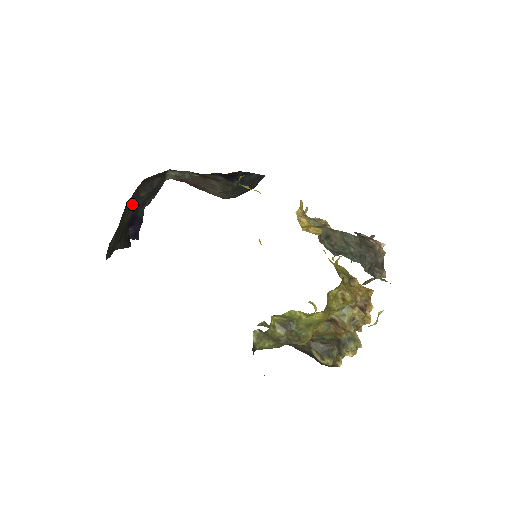
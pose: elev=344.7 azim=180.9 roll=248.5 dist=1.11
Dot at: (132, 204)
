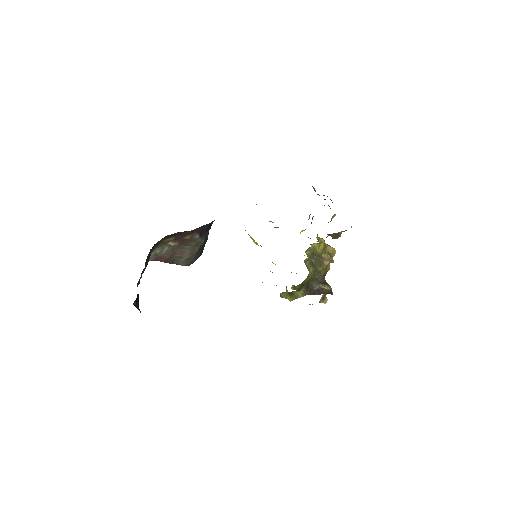
Dot at: occluded
